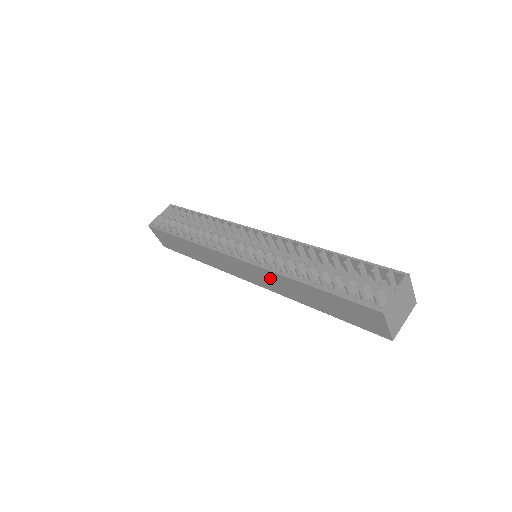
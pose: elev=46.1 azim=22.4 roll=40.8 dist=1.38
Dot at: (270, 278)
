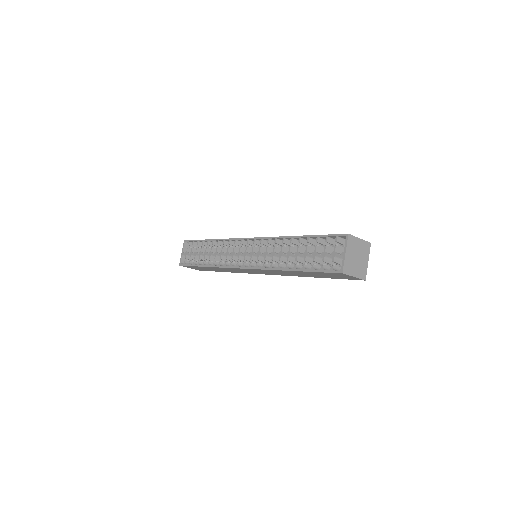
Dot at: occluded
